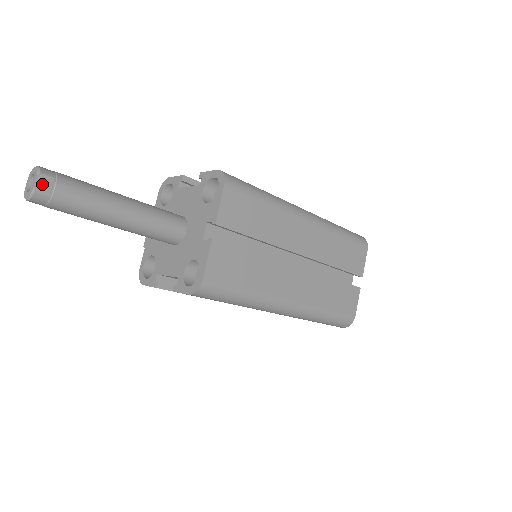
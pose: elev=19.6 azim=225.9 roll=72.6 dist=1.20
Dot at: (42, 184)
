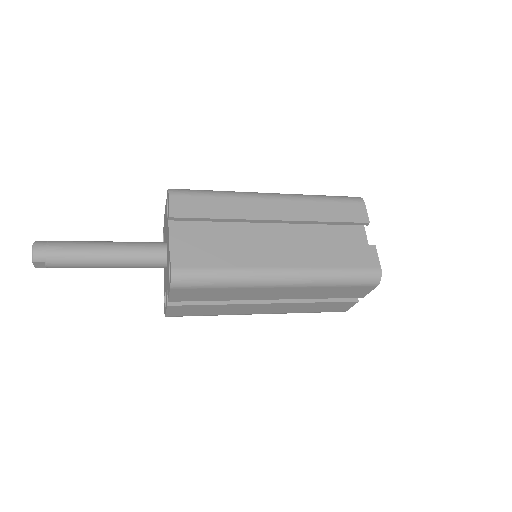
Dot at: (38, 265)
